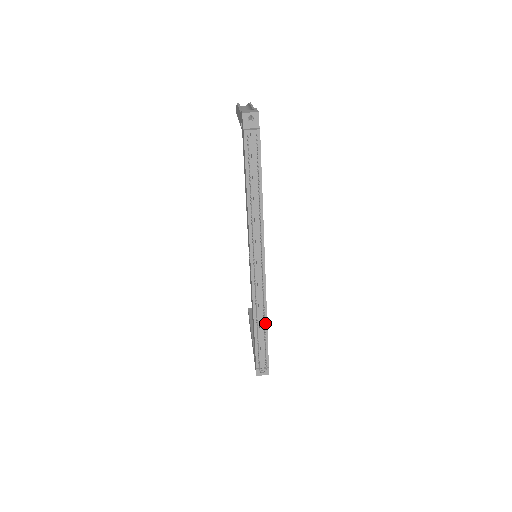
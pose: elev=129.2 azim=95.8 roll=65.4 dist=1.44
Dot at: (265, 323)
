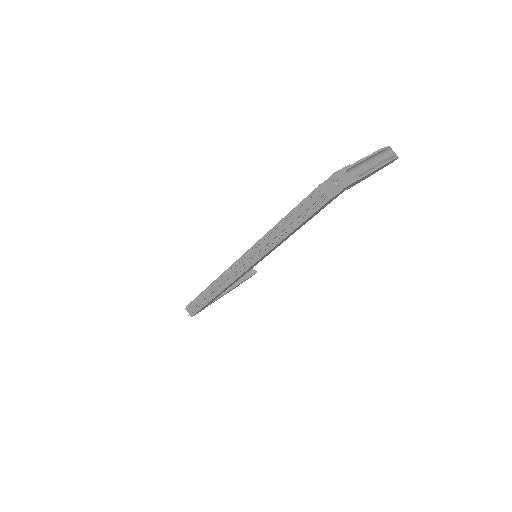
Dot at: (215, 295)
